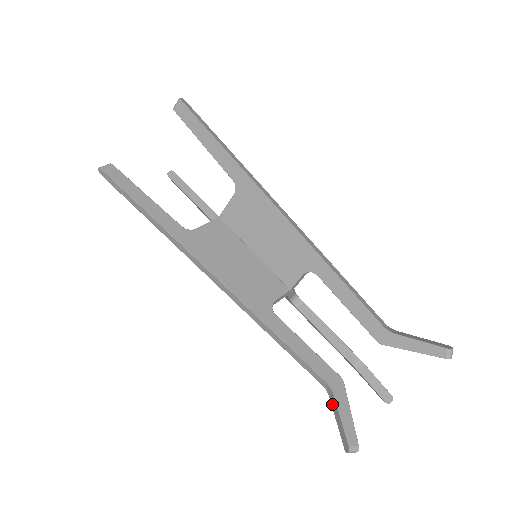
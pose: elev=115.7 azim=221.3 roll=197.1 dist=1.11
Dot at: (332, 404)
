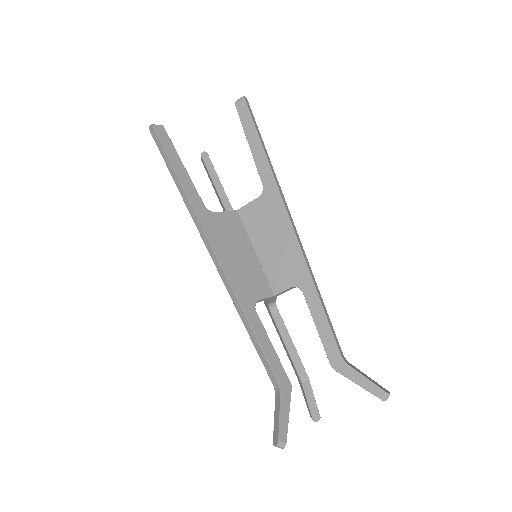
Dot at: (276, 402)
